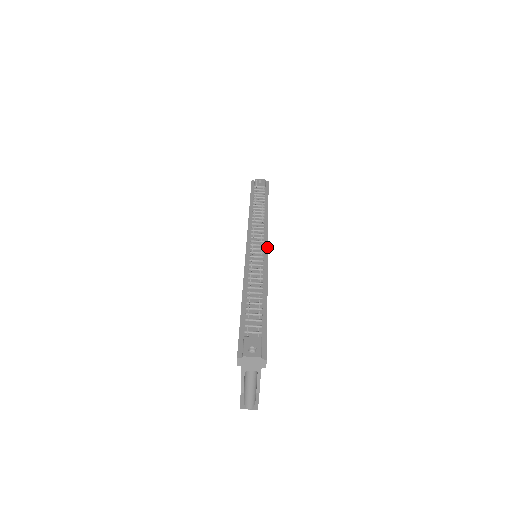
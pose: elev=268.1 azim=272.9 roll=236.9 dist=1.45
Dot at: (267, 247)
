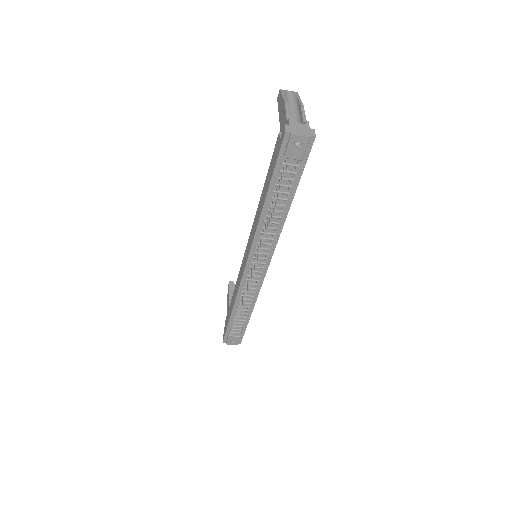
Dot at: occluded
